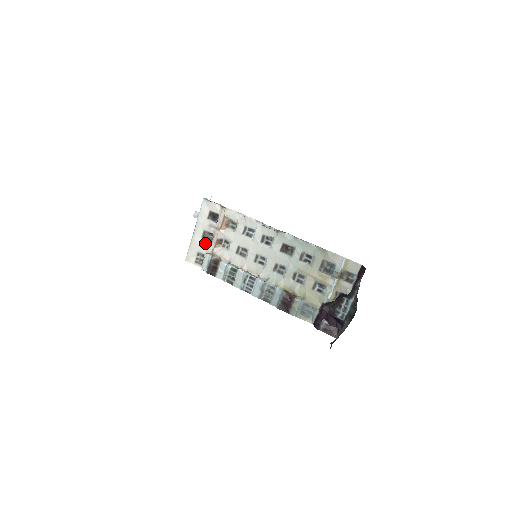
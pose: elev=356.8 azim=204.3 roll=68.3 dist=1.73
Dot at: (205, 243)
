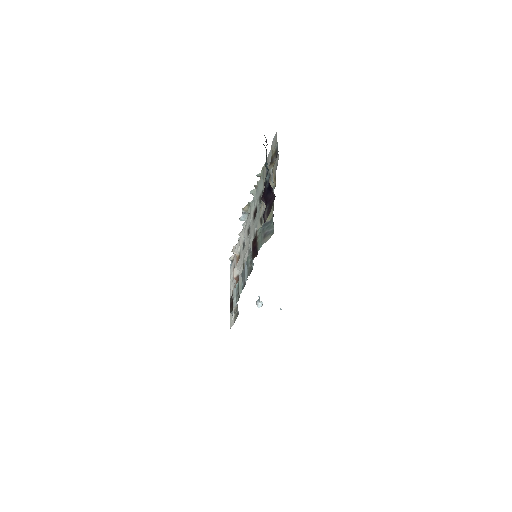
Dot at: occluded
